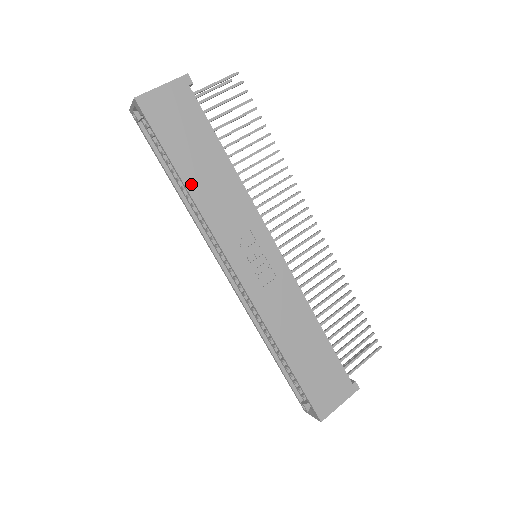
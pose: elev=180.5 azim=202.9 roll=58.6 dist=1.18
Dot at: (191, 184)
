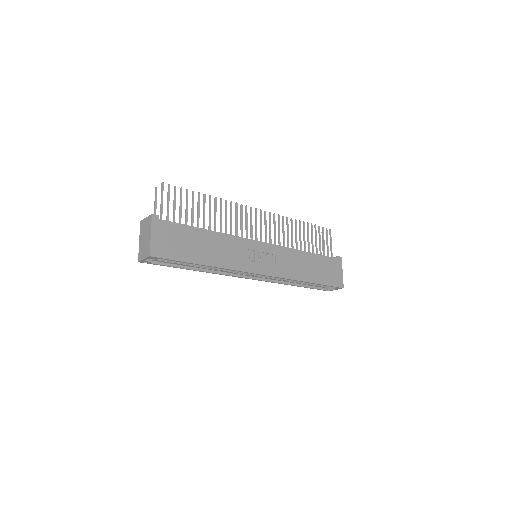
Dot at: (210, 262)
